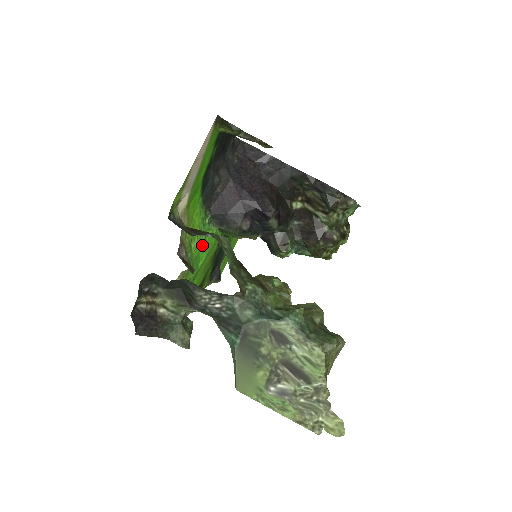
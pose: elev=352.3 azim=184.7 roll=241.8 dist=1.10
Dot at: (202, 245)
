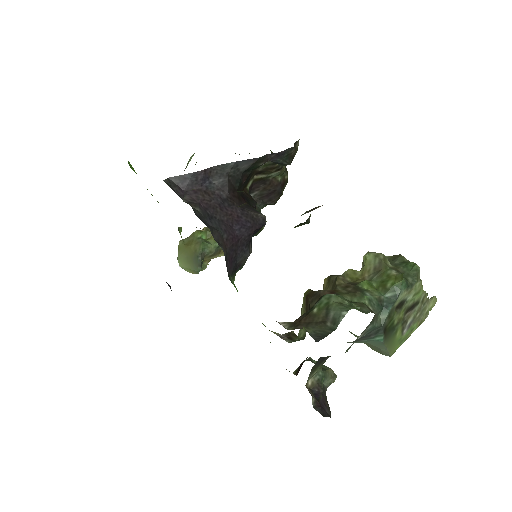
Dot at: occluded
